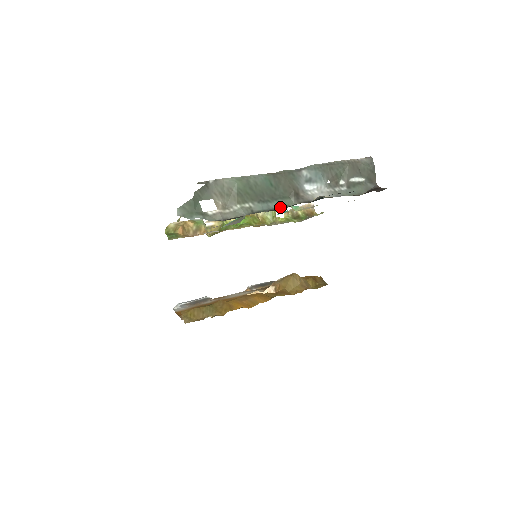
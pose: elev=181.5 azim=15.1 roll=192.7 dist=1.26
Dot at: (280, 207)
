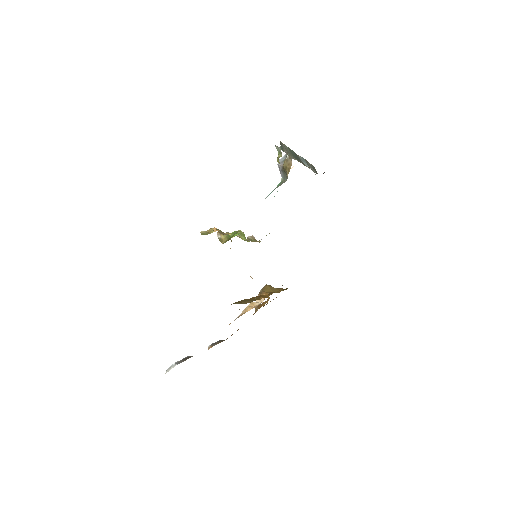
Dot at: occluded
